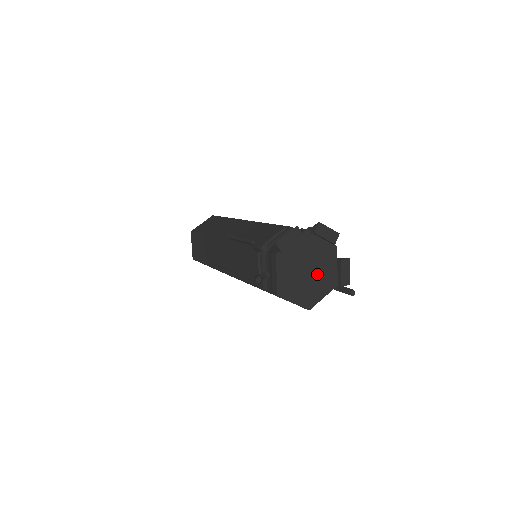
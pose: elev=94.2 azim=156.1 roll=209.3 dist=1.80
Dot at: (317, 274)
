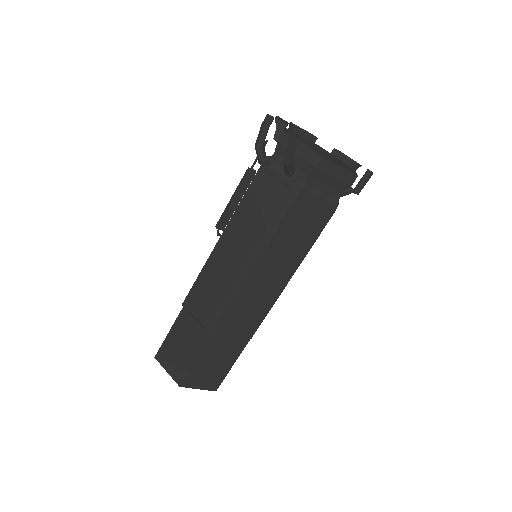
Dot at: (330, 156)
